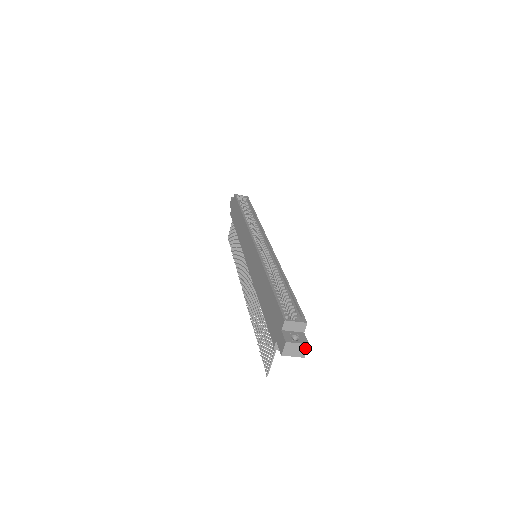
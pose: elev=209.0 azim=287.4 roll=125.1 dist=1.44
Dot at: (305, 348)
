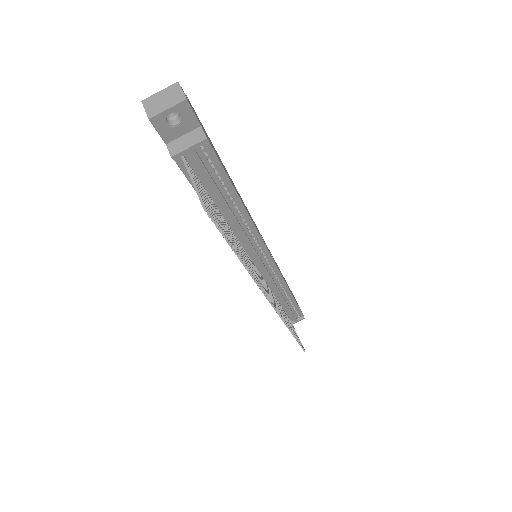
Dot at: (177, 89)
